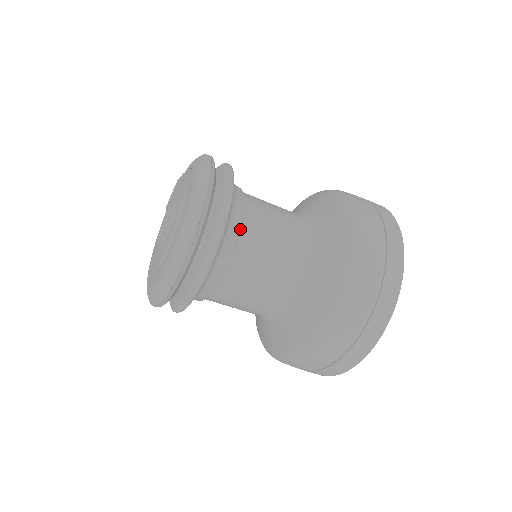
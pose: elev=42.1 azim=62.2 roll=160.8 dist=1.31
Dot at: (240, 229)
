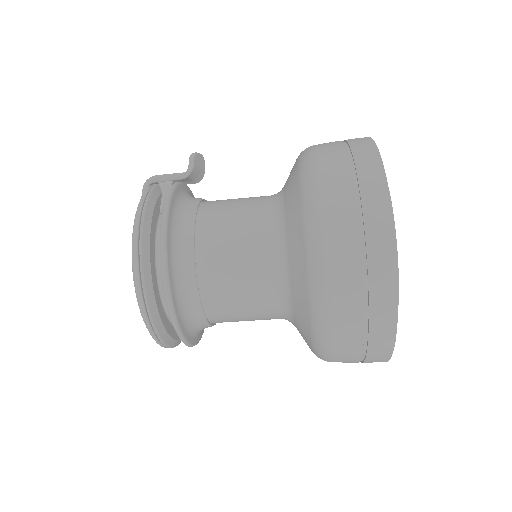
Dot at: (205, 312)
